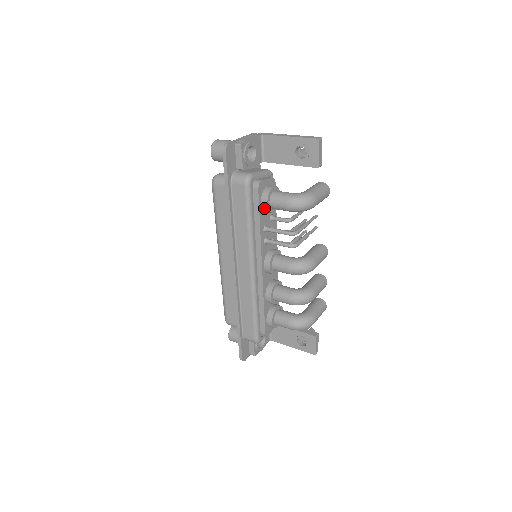
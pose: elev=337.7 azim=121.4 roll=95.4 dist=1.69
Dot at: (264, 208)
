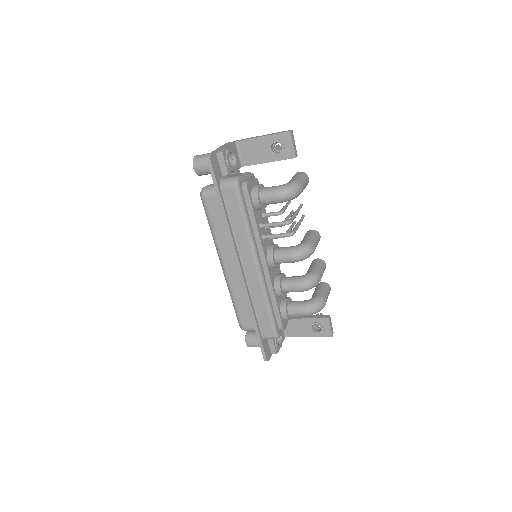
Dot at: (256, 206)
